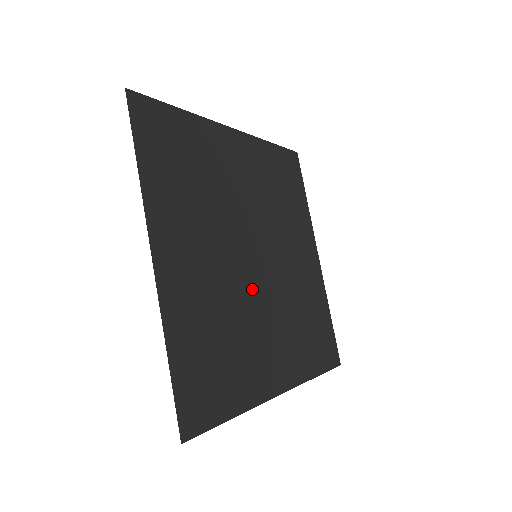
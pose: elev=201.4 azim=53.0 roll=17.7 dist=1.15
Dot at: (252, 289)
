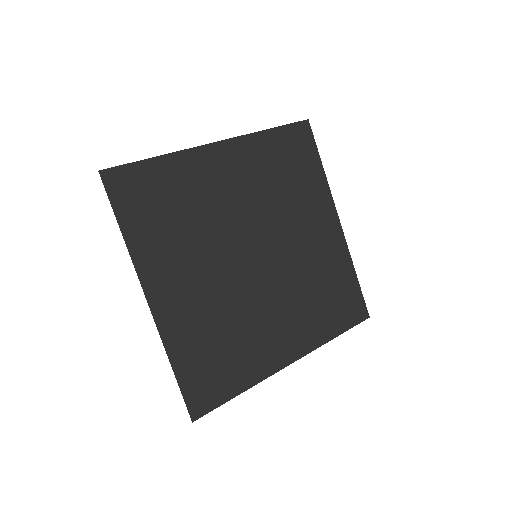
Dot at: (253, 287)
